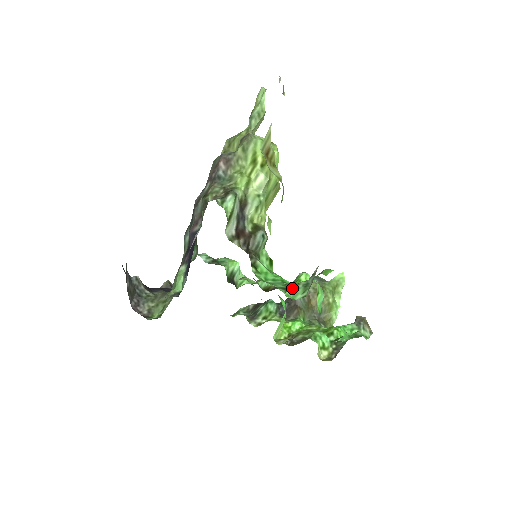
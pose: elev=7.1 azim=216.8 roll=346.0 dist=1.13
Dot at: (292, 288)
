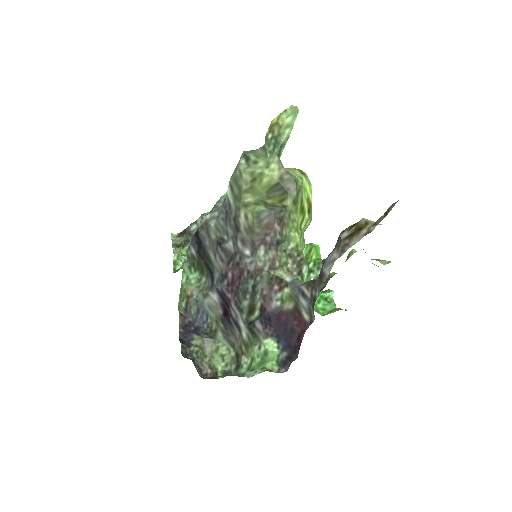
Dot at: occluded
